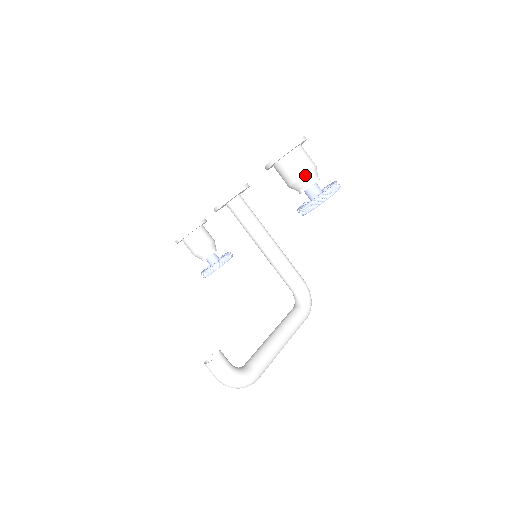
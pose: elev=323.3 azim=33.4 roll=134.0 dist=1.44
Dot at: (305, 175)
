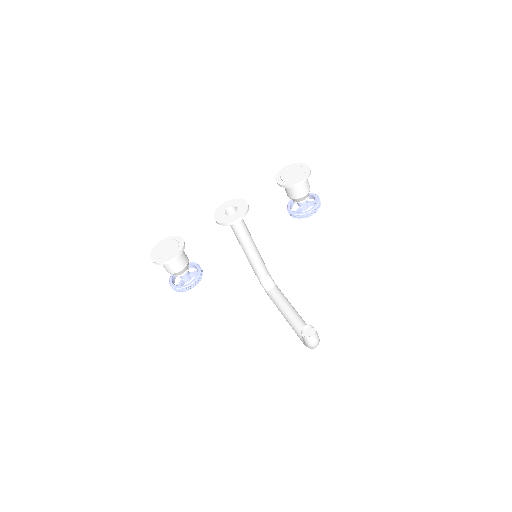
Dot at: occluded
